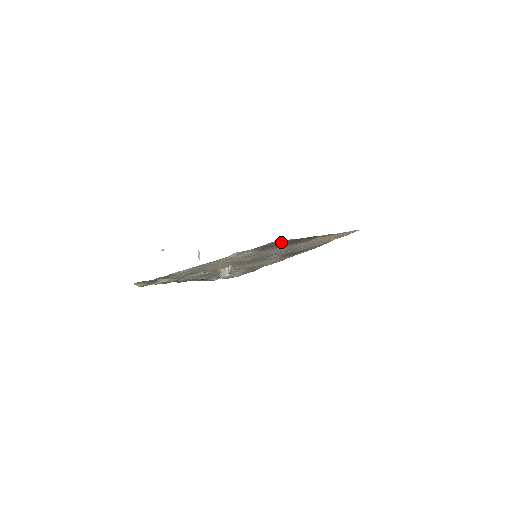
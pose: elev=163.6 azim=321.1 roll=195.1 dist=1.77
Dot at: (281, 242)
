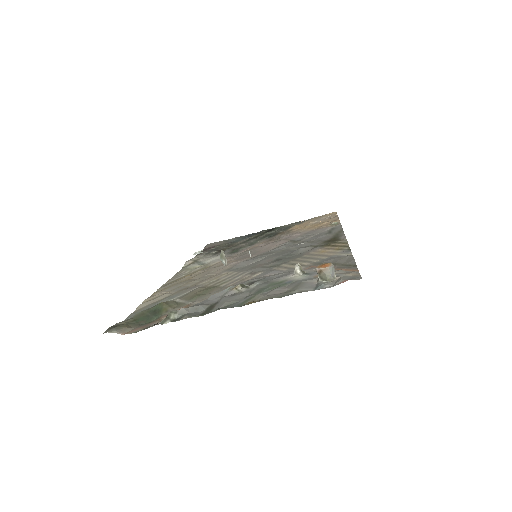
Dot at: (229, 241)
